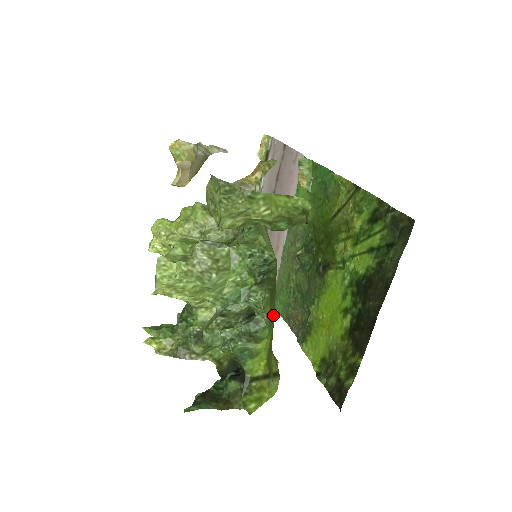
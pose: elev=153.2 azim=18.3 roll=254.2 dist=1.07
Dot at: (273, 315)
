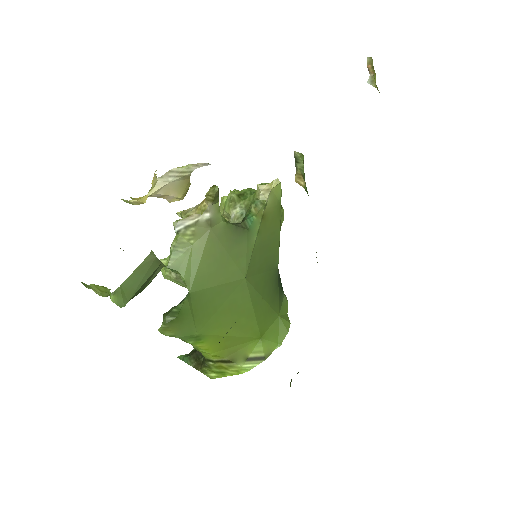
Dot at: (192, 333)
